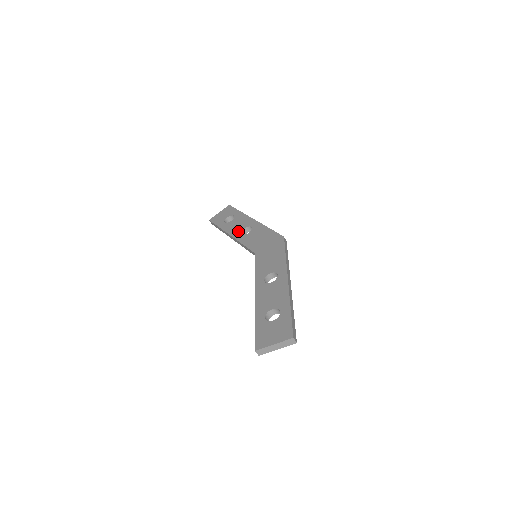
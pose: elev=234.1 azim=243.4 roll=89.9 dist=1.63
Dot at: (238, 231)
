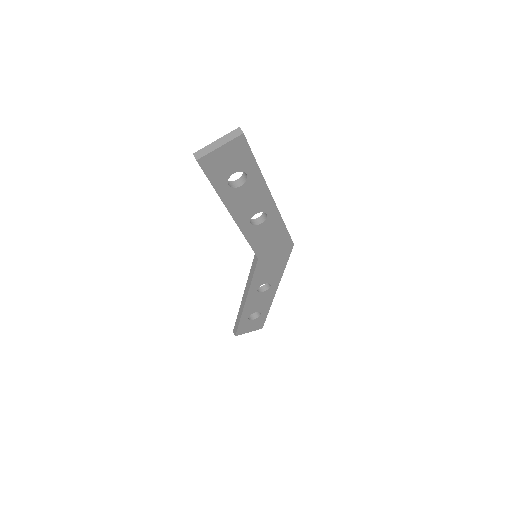
Dot at: occluded
